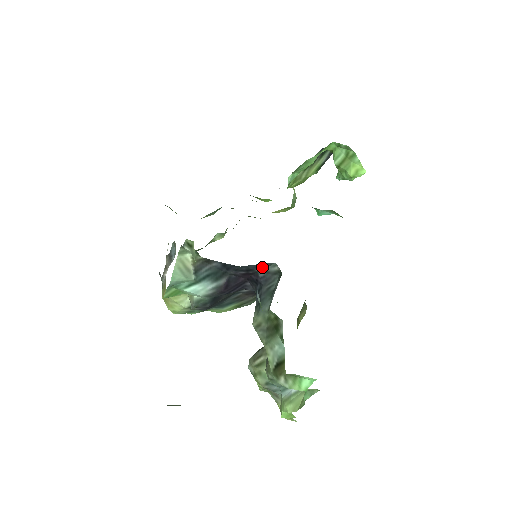
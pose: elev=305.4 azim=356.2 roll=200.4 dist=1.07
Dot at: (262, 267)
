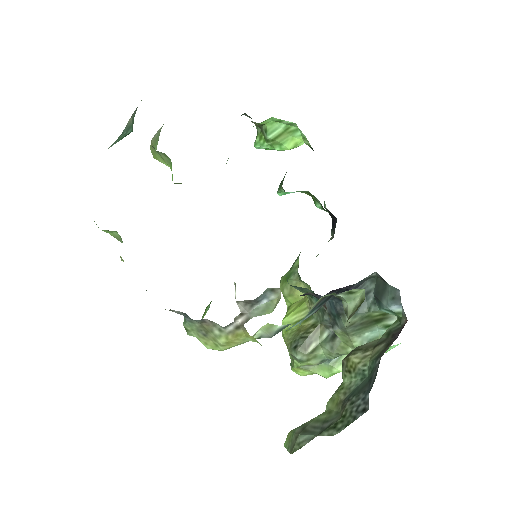
Dot at: occluded
